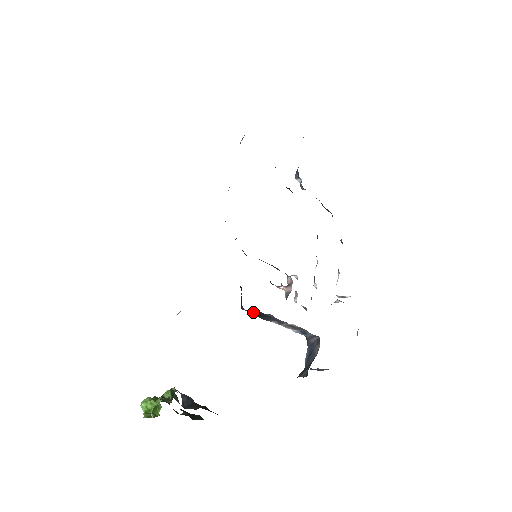
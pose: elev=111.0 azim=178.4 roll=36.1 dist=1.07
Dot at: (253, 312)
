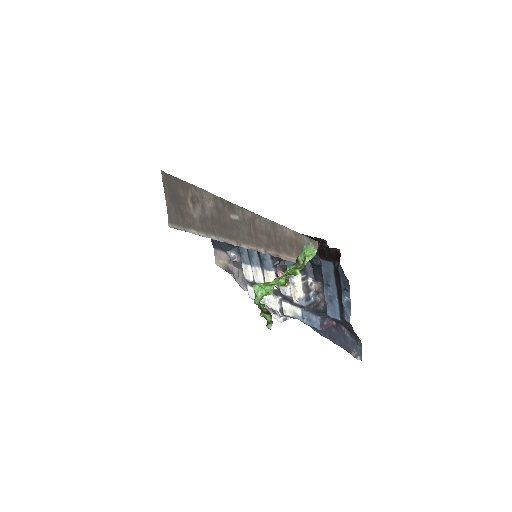
Dot at: occluded
